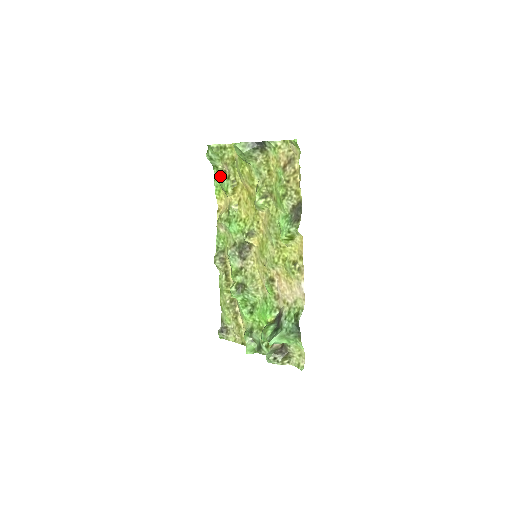
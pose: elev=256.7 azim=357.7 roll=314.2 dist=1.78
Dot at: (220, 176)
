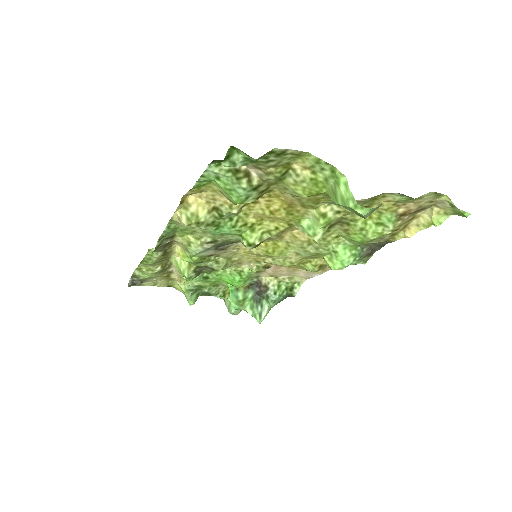
Dot at: (228, 178)
